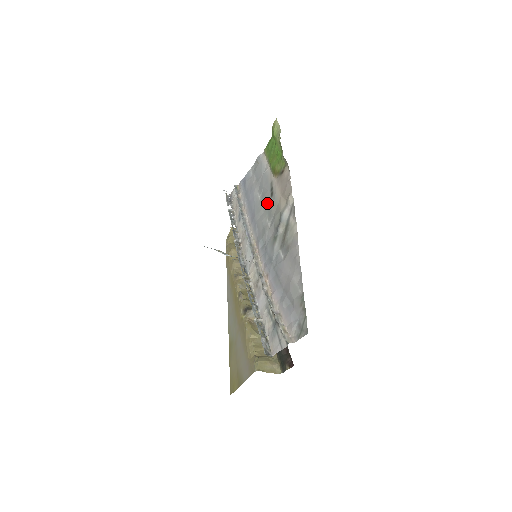
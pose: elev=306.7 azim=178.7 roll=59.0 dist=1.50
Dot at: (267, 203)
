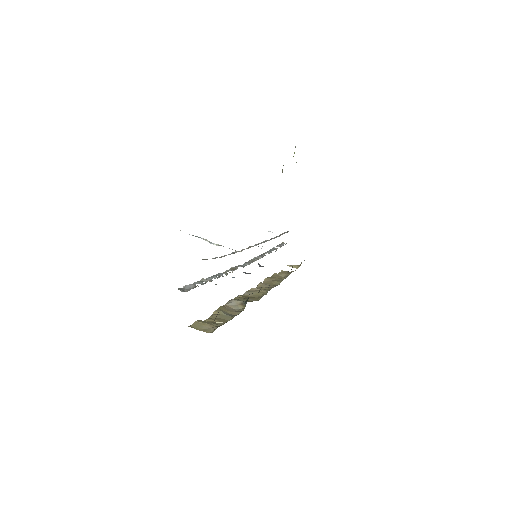
Dot at: occluded
